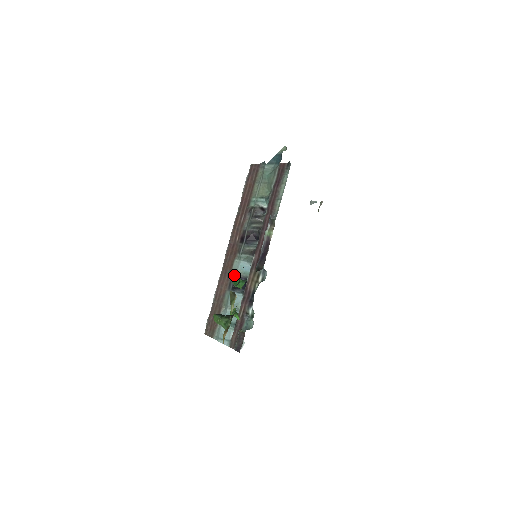
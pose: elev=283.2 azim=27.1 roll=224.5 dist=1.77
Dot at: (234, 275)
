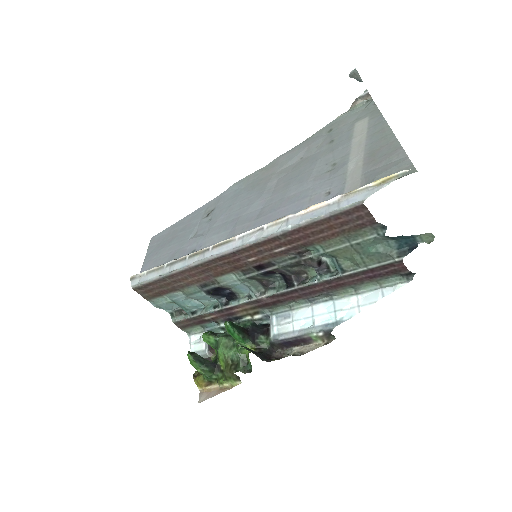
Dot at: (219, 285)
